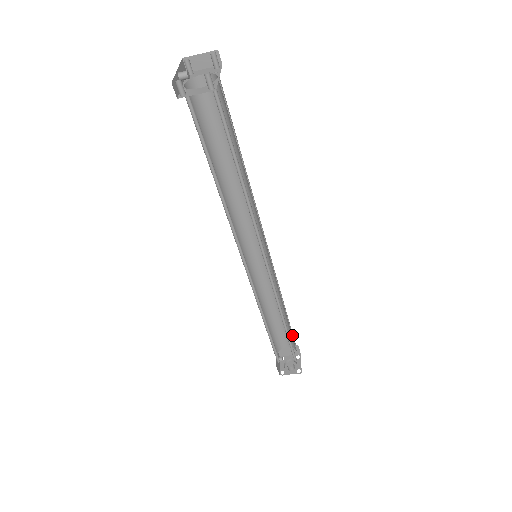
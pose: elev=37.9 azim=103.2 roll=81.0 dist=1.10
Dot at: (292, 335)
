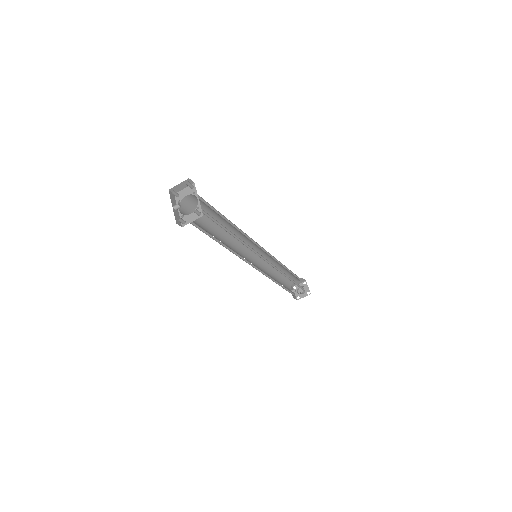
Dot at: (296, 275)
